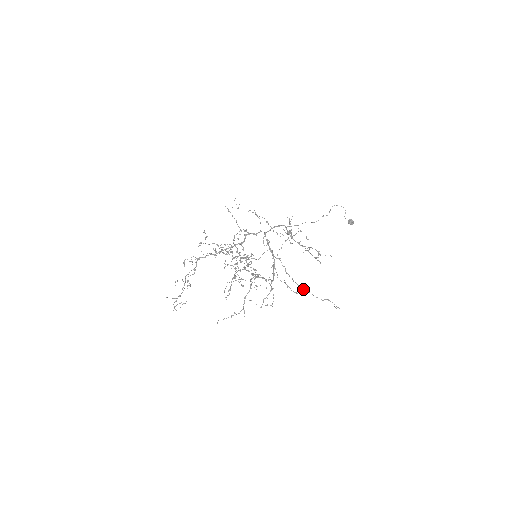
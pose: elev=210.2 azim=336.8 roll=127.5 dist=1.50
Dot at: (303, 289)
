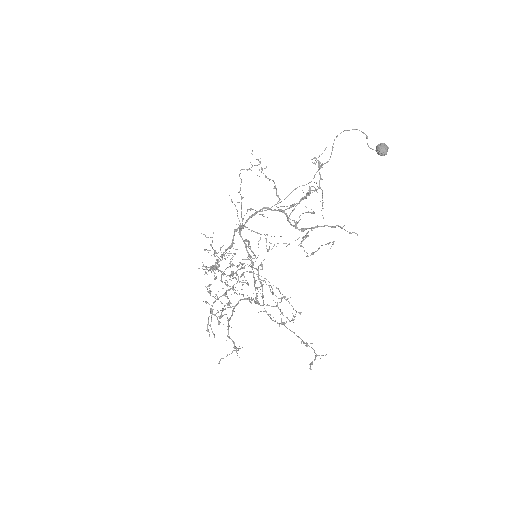
Dot at: occluded
